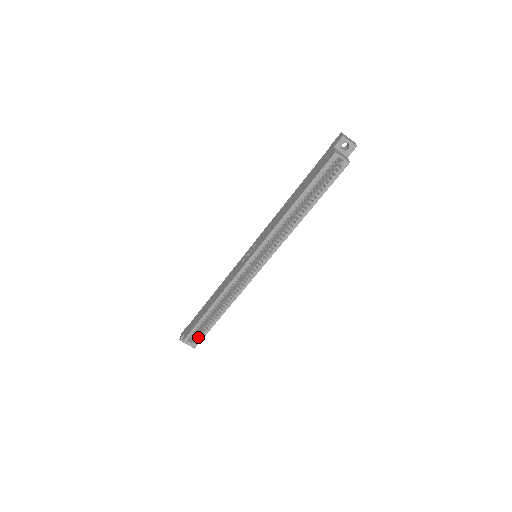
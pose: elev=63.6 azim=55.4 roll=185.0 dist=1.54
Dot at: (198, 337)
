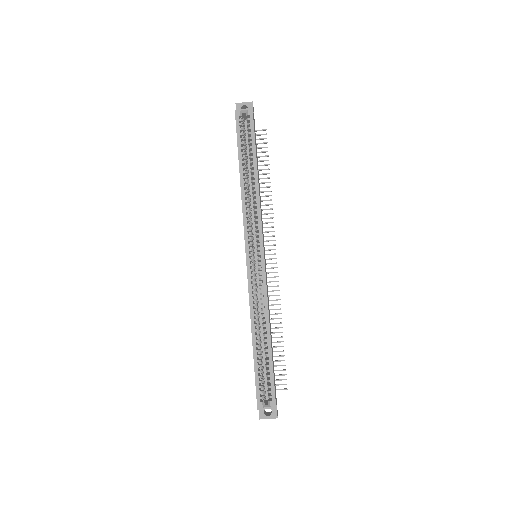
Dot at: (269, 390)
